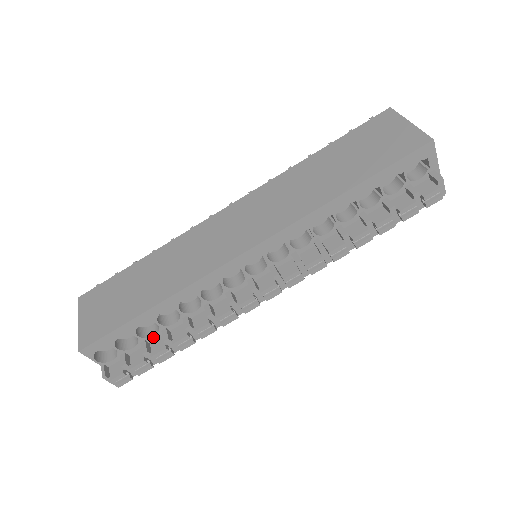
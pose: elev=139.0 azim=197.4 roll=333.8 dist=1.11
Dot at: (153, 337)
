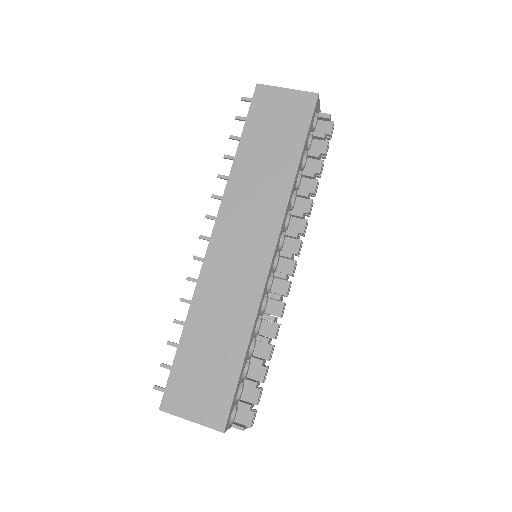
Dot at: (247, 372)
